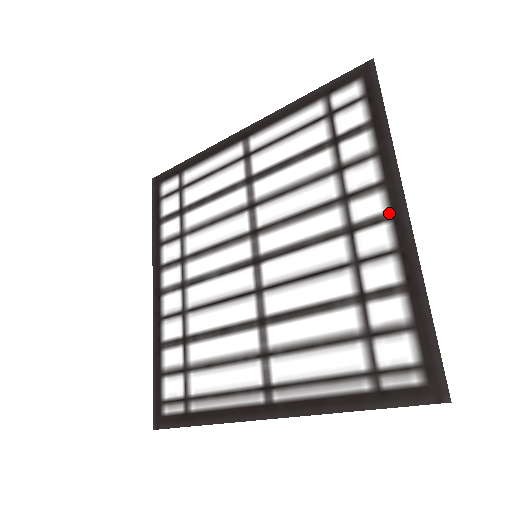
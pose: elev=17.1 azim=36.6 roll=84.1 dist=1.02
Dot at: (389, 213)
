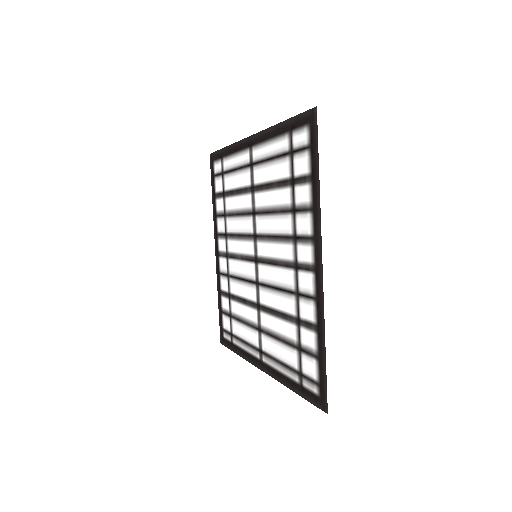
Dot at: (314, 266)
